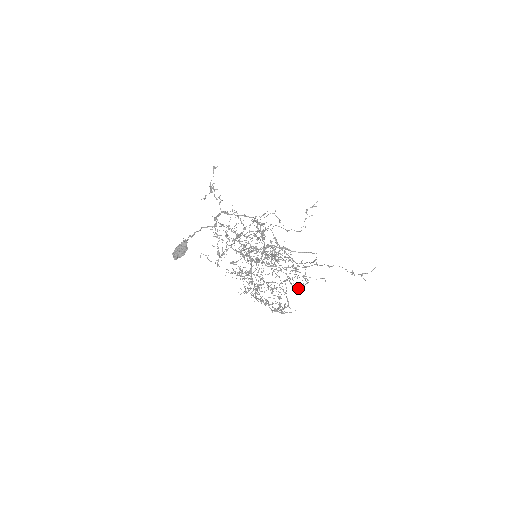
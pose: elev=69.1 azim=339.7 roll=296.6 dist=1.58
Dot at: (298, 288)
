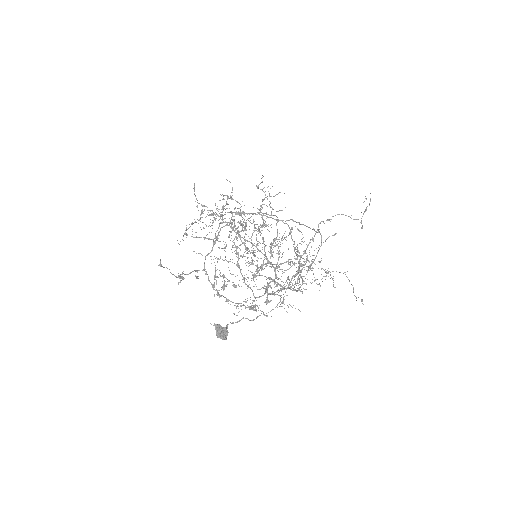
Dot at: occluded
